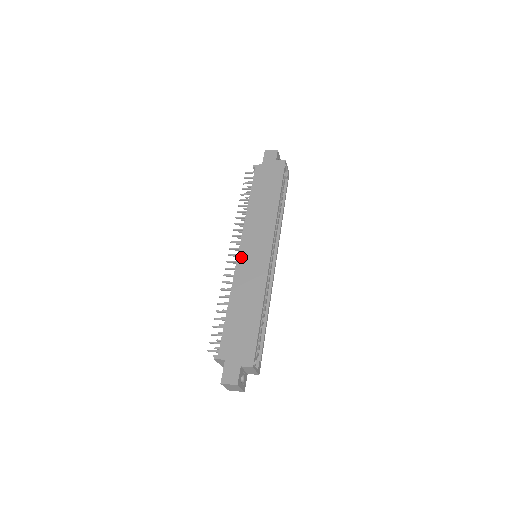
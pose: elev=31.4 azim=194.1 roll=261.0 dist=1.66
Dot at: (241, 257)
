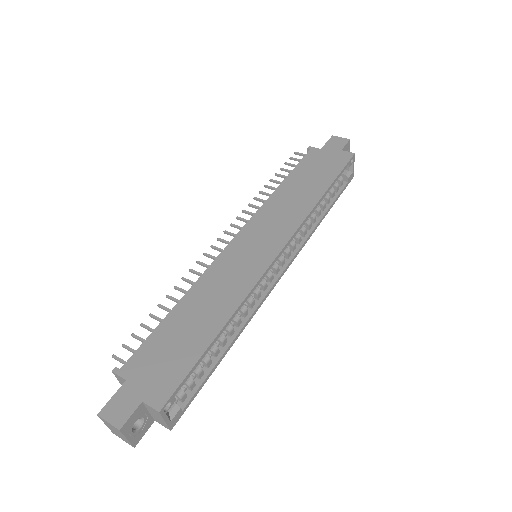
Dot at: (233, 246)
